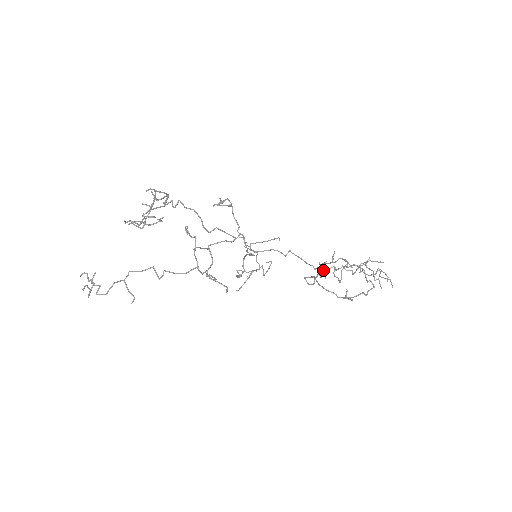
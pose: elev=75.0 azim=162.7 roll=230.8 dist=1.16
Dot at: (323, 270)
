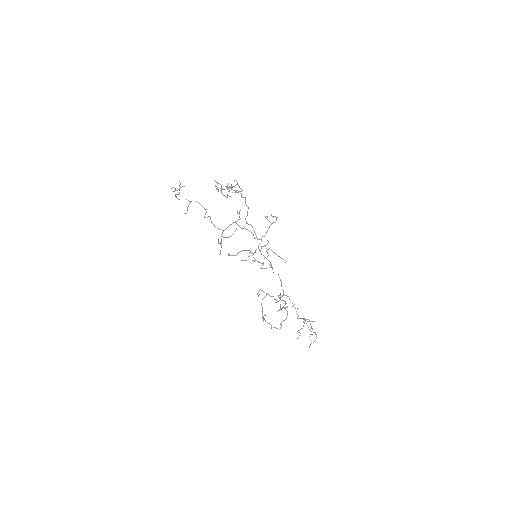
Dot at: occluded
